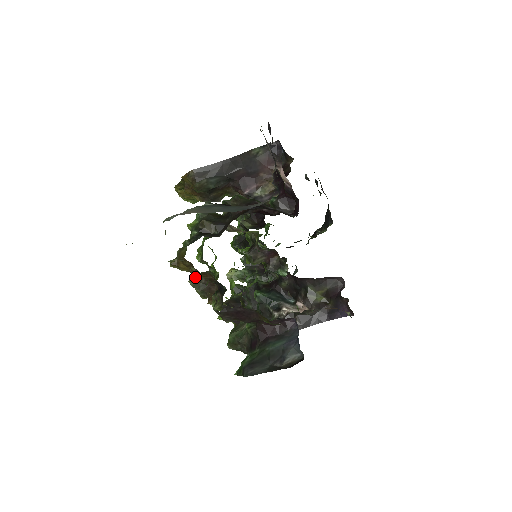
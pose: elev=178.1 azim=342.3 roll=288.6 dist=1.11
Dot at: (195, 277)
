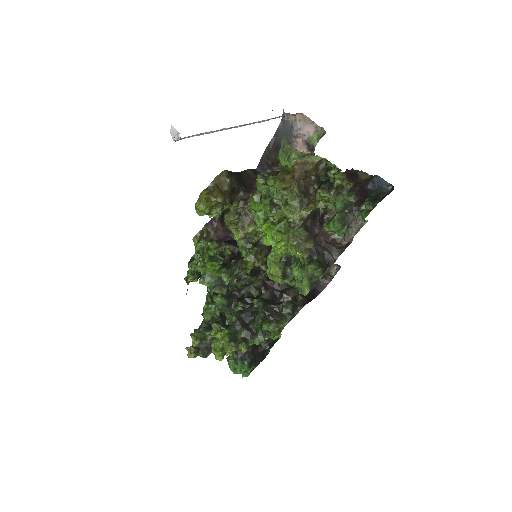
Dot at: (298, 186)
